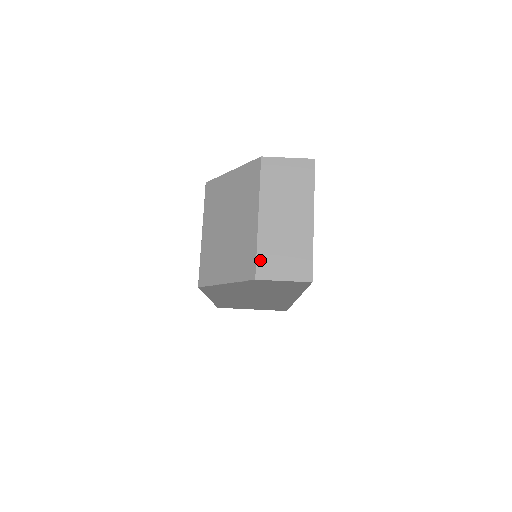
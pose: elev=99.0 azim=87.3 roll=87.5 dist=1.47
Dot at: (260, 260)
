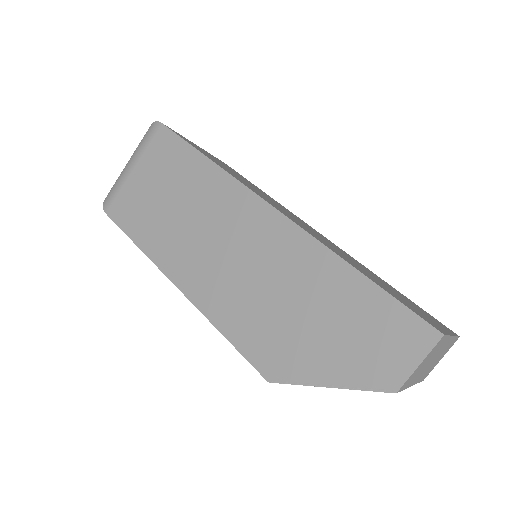
Dot at: (423, 379)
